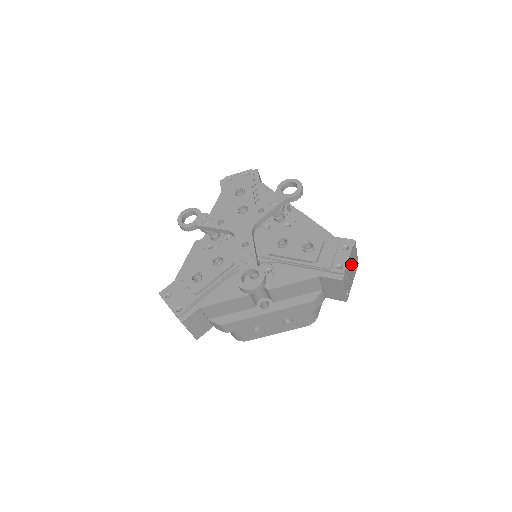
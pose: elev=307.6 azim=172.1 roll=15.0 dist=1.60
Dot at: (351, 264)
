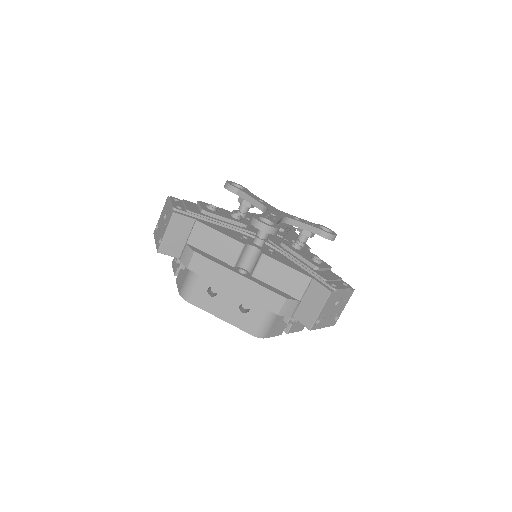
Dot at: (338, 303)
